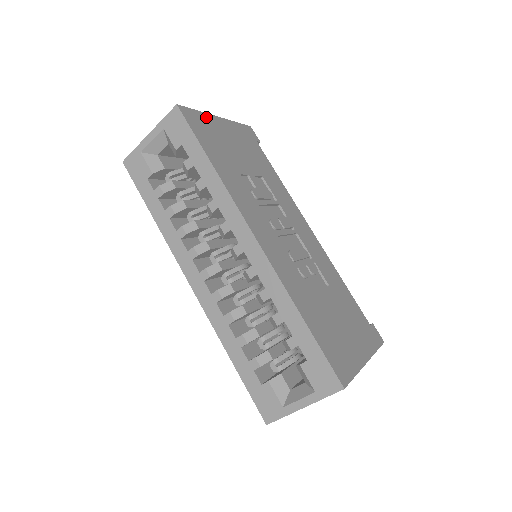
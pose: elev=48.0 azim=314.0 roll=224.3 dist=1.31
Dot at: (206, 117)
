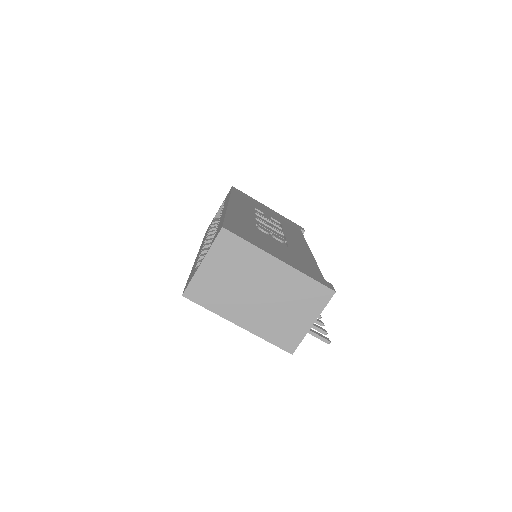
Dot at: (254, 200)
